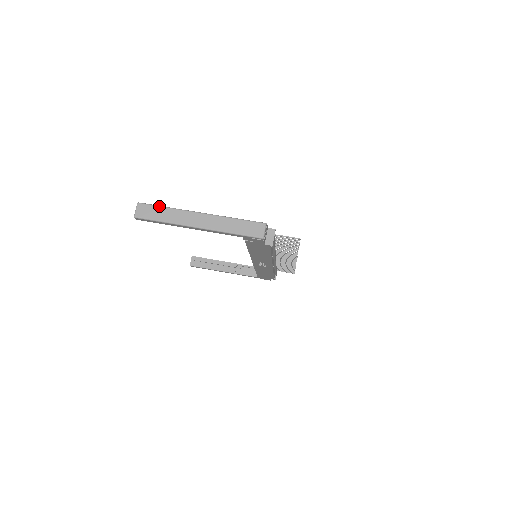
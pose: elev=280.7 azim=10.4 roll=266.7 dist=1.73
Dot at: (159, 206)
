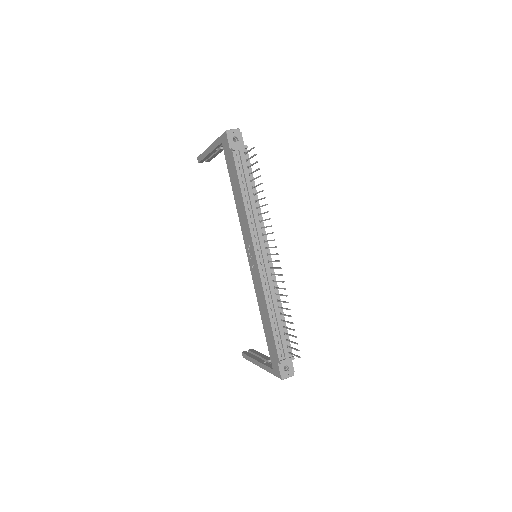
Dot at: occluded
